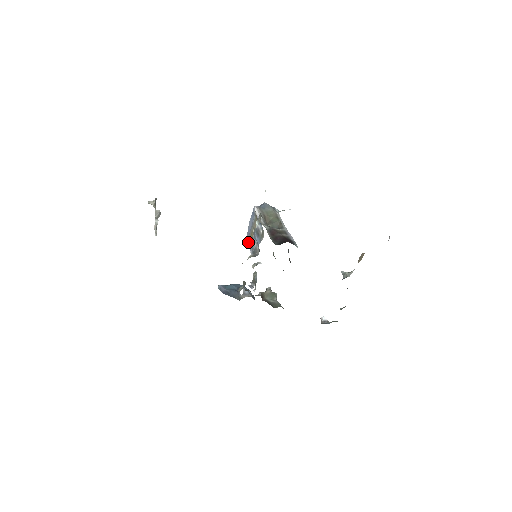
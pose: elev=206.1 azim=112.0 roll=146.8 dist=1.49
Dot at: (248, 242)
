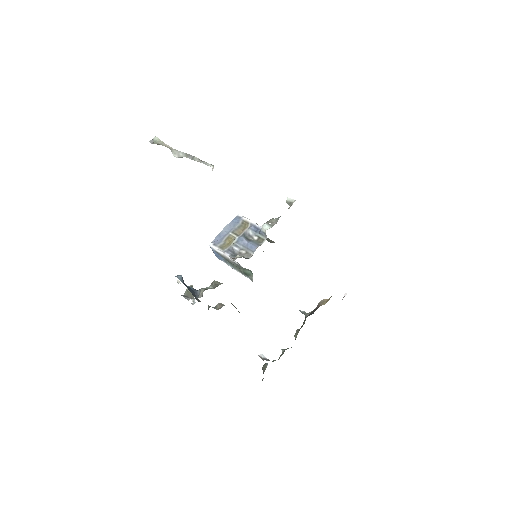
Dot at: (218, 246)
